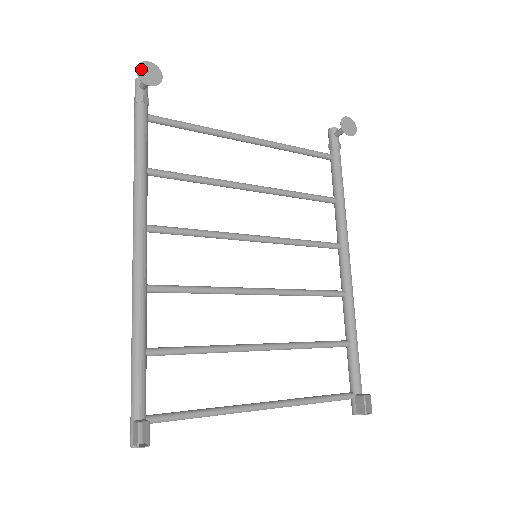
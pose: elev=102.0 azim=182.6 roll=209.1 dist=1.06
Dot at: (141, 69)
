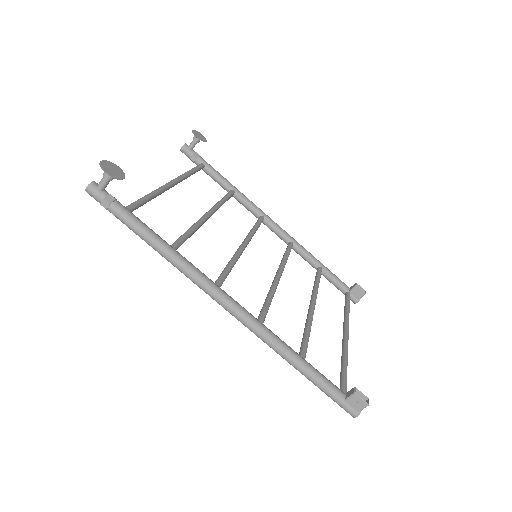
Dot at: (106, 170)
